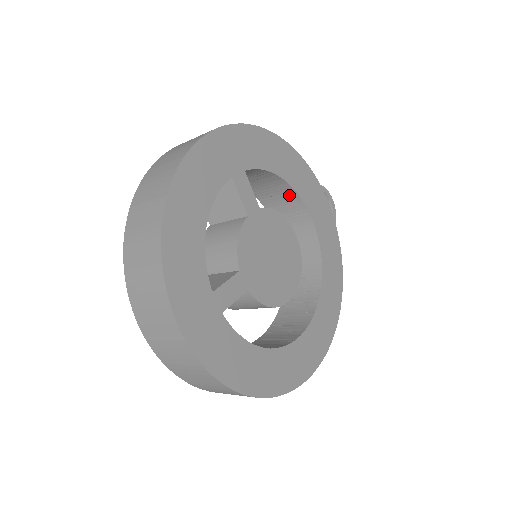
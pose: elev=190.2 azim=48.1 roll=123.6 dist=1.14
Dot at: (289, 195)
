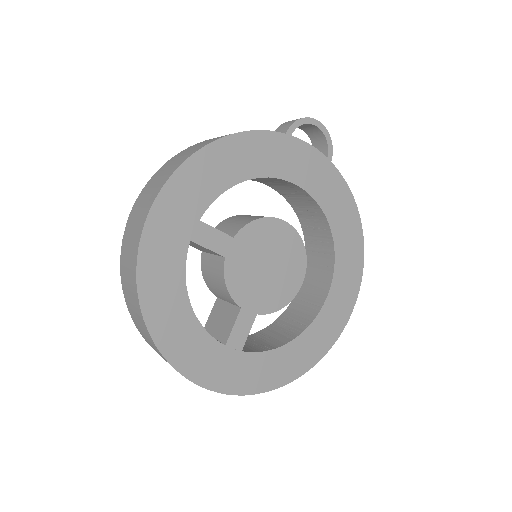
Dot at: occluded
